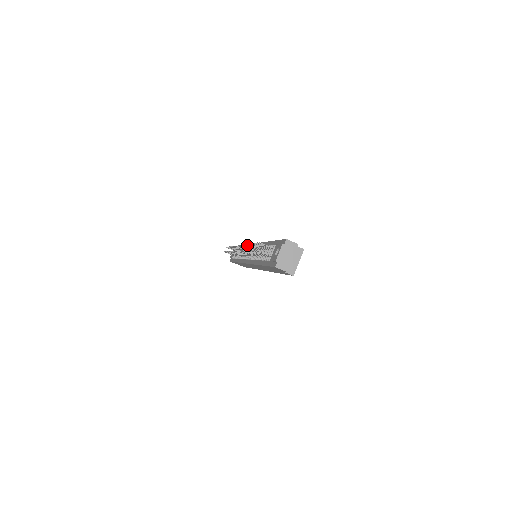
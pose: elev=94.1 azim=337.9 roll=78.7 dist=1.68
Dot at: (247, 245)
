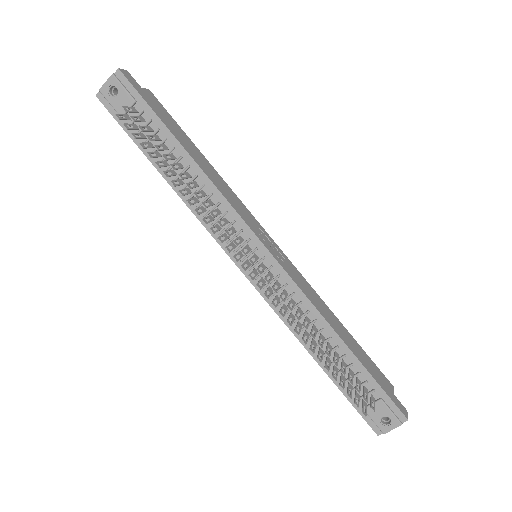
Dot at: occluded
